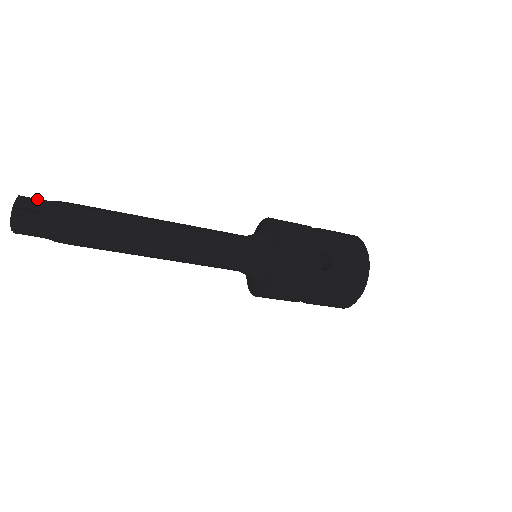
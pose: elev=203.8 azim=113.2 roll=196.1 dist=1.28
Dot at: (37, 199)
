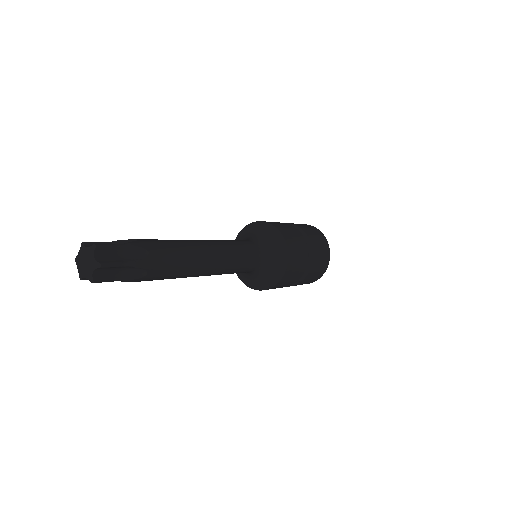
Dot at: (117, 266)
